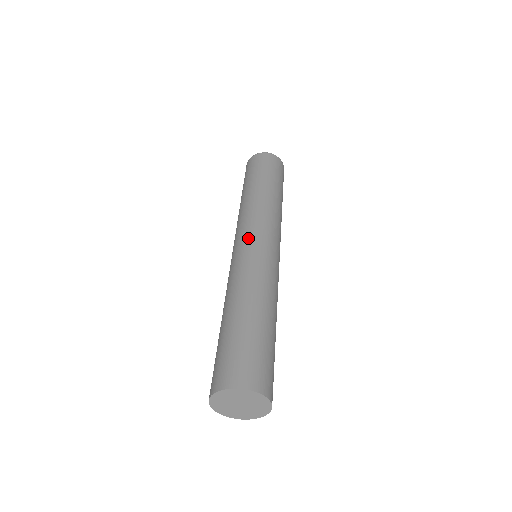
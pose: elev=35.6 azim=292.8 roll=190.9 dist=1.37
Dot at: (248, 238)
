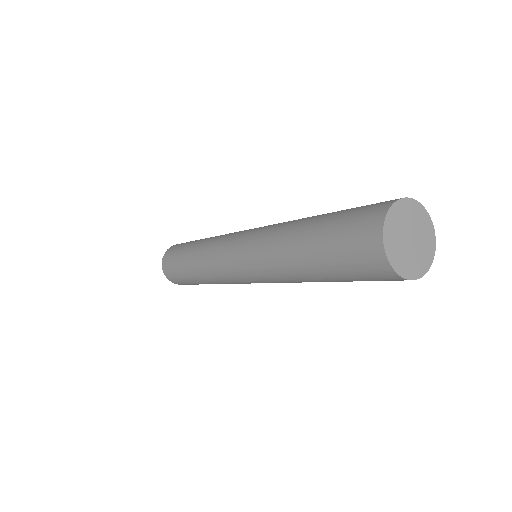
Dot at: occluded
